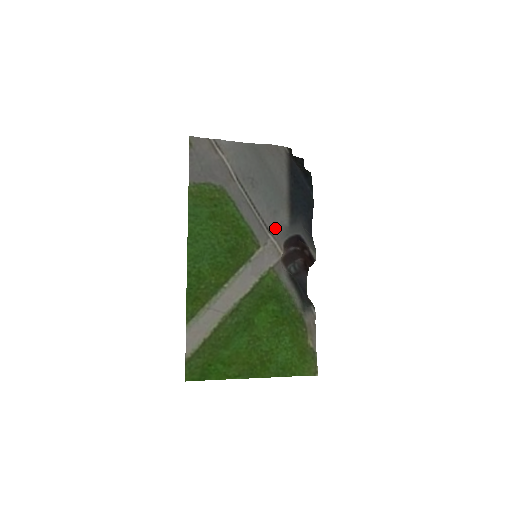
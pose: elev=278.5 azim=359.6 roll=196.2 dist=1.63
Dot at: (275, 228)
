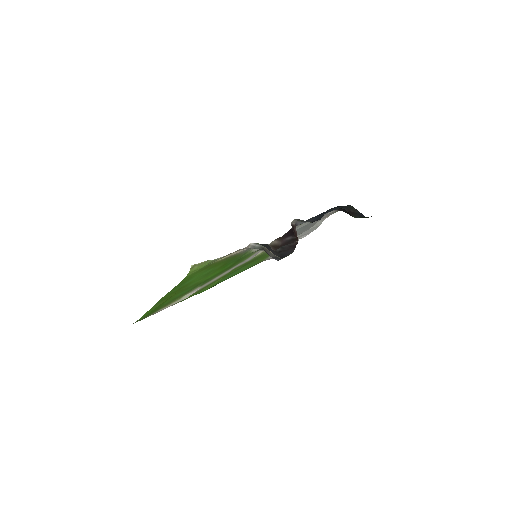
Dot at: occluded
